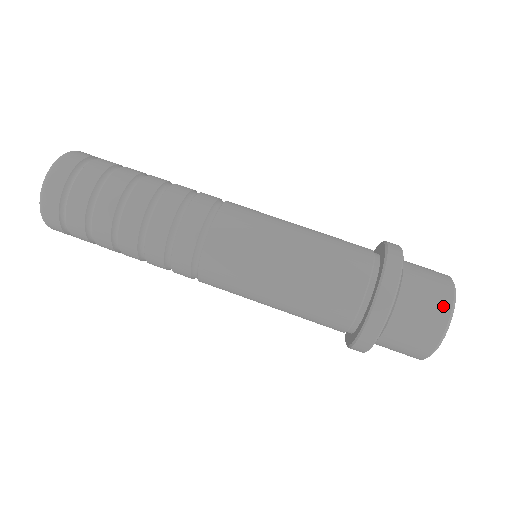
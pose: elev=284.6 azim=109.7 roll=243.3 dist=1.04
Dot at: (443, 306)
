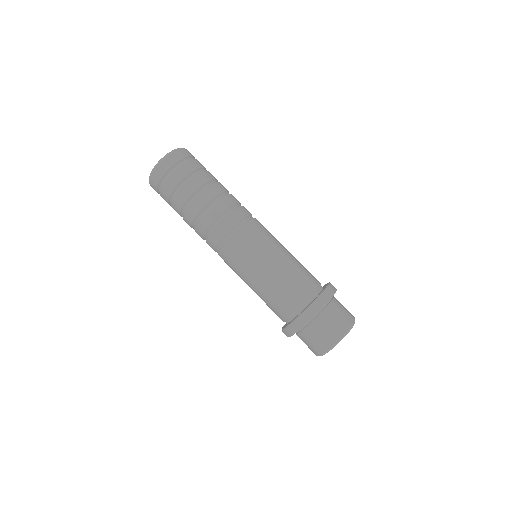
Dot at: (343, 328)
